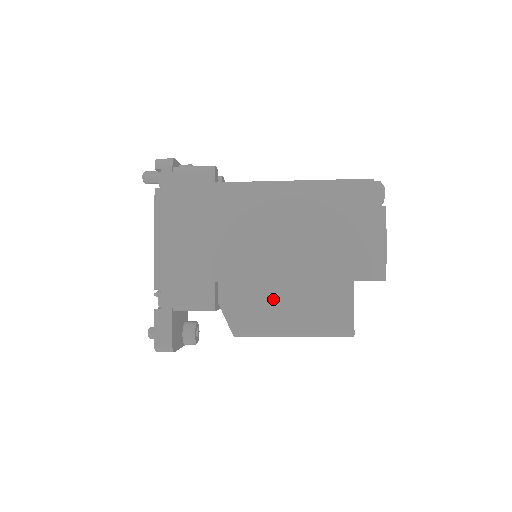
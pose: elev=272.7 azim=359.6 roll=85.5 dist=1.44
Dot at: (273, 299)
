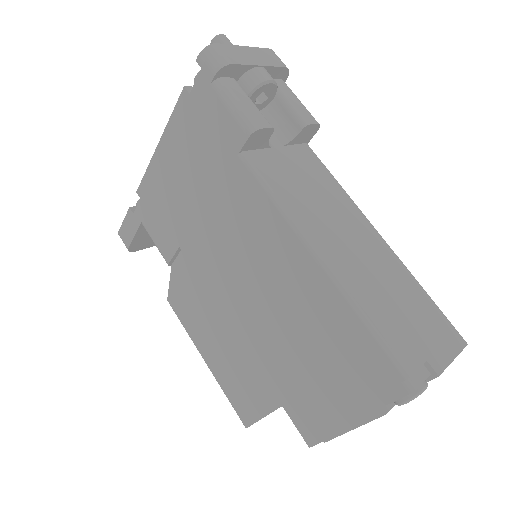
Dot at: (210, 321)
